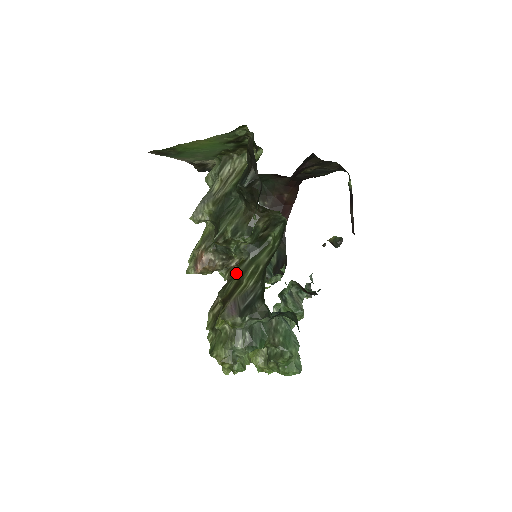
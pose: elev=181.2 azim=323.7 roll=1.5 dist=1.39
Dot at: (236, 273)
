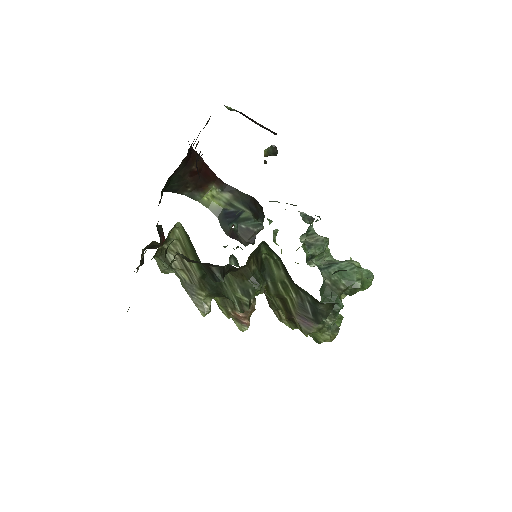
Dot at: occluded
